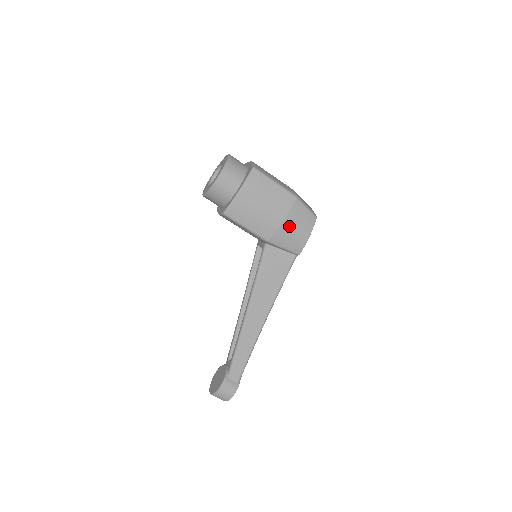
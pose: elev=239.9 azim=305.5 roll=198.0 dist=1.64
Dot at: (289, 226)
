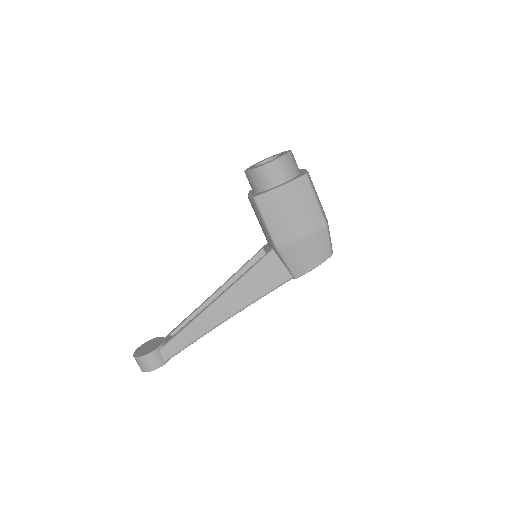
Dot at: (304, 246)
